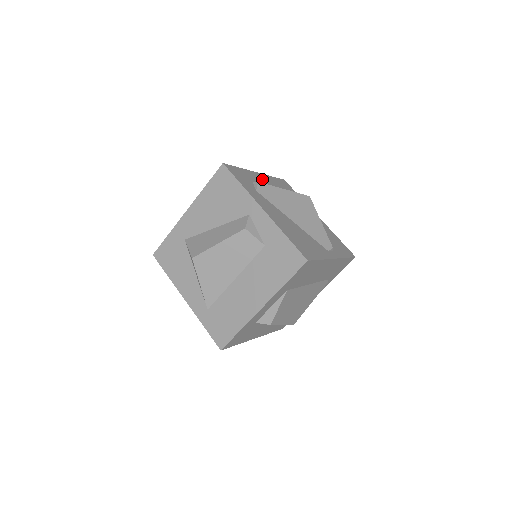
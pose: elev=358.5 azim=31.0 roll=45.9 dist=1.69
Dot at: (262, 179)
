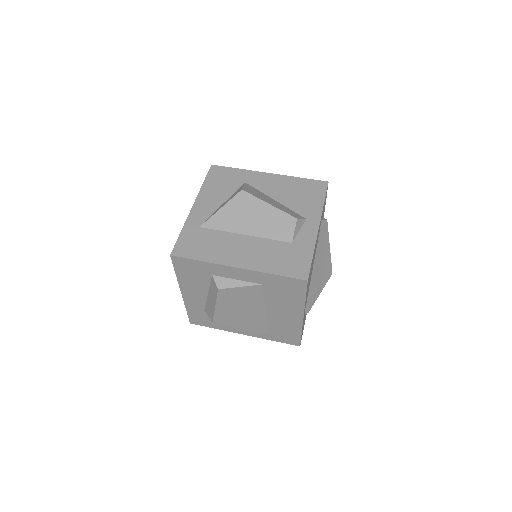
Dot at: occluded
